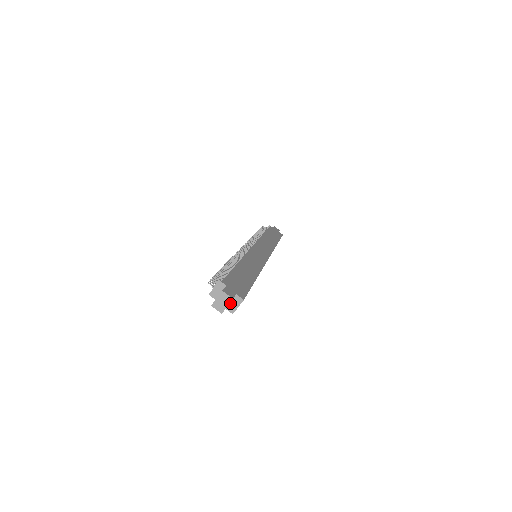
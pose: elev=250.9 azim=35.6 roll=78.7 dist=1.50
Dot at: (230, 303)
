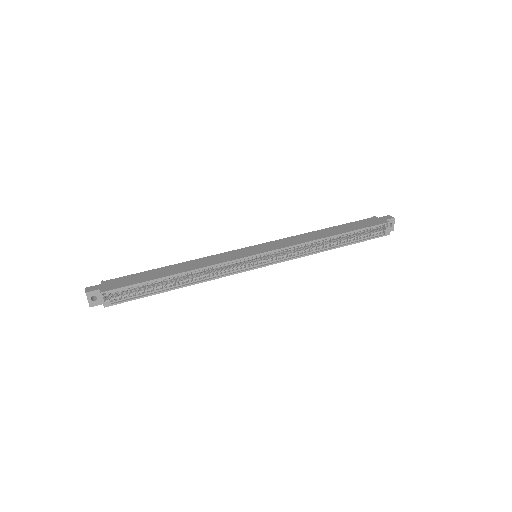
Dot at: occluded
